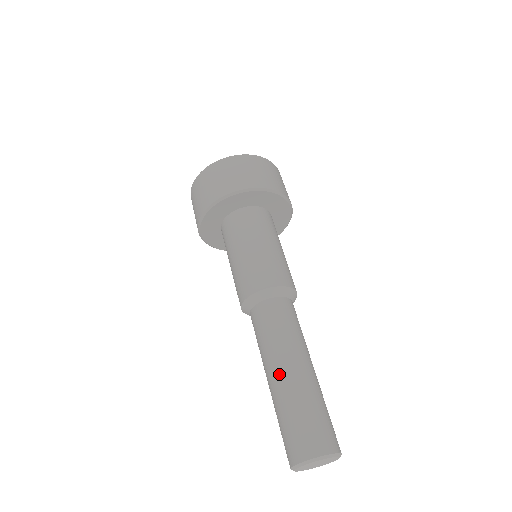
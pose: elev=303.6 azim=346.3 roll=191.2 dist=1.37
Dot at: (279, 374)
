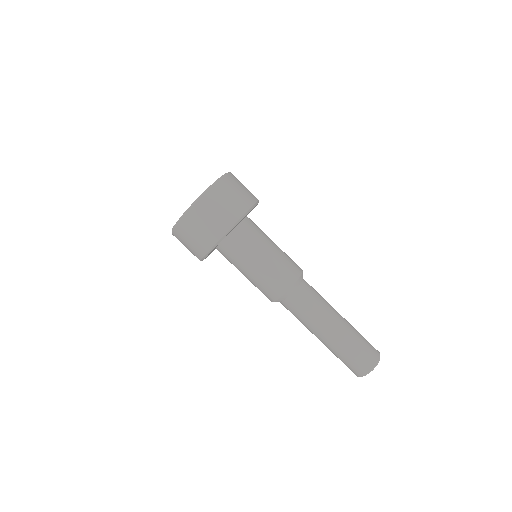
Dot at: occluded
